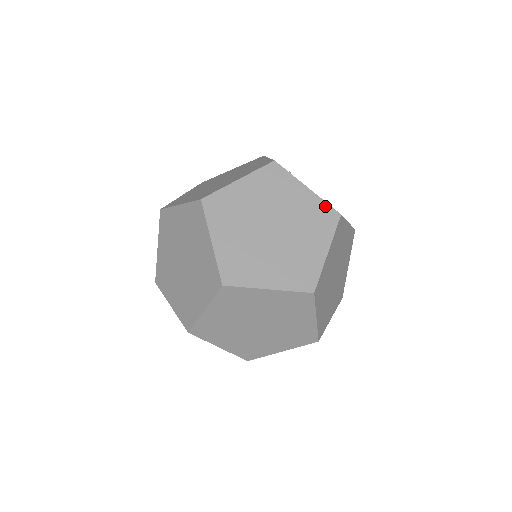
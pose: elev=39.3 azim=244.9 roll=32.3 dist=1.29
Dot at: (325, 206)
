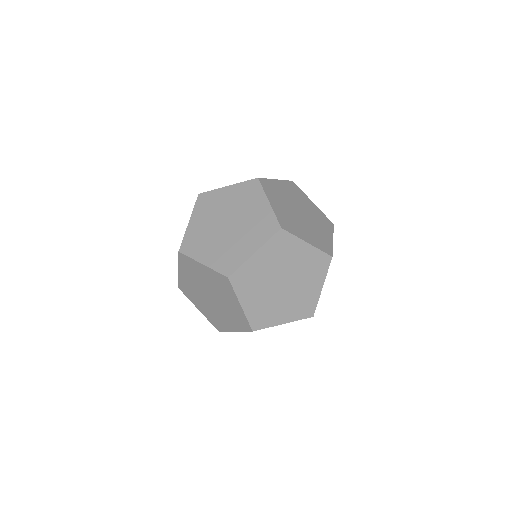
Dot at: (315, 305)
